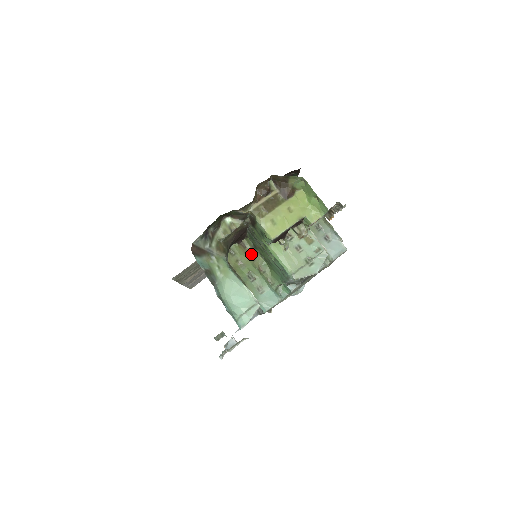
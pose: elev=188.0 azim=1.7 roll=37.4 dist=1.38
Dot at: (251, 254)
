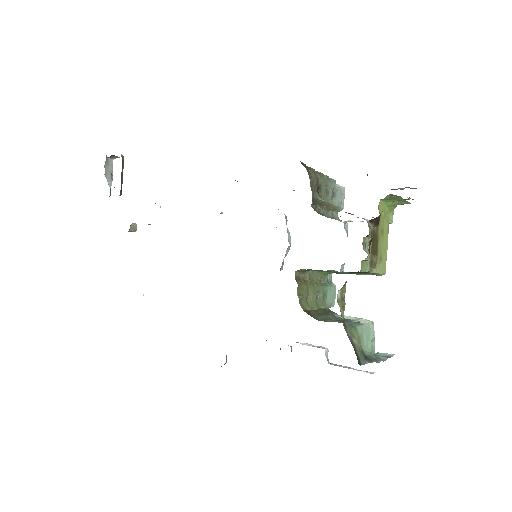
Dot at: (303, 277)
